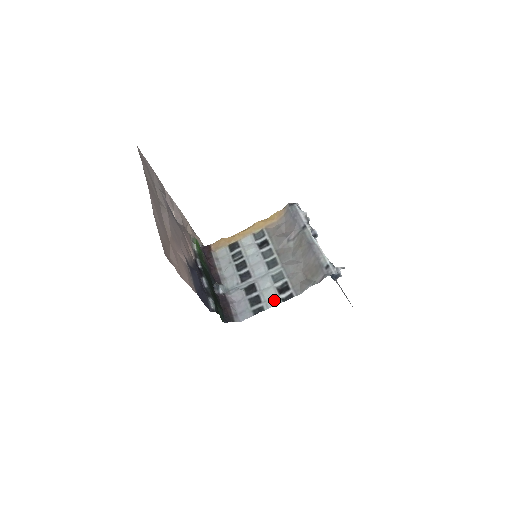
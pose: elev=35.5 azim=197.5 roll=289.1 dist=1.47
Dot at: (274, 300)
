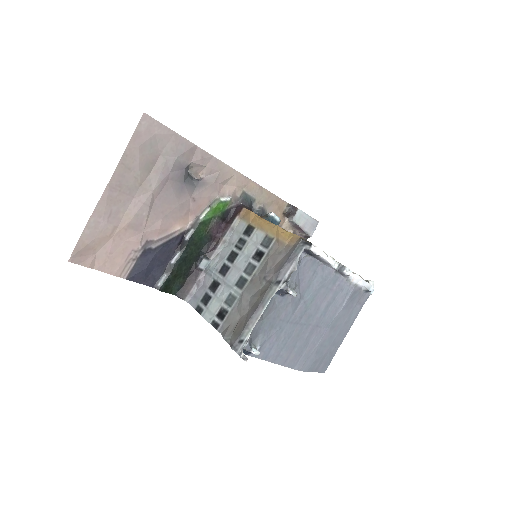
Dot at: (210, 315)
